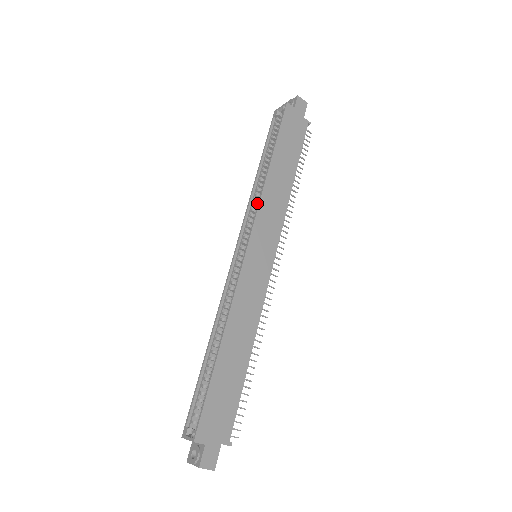
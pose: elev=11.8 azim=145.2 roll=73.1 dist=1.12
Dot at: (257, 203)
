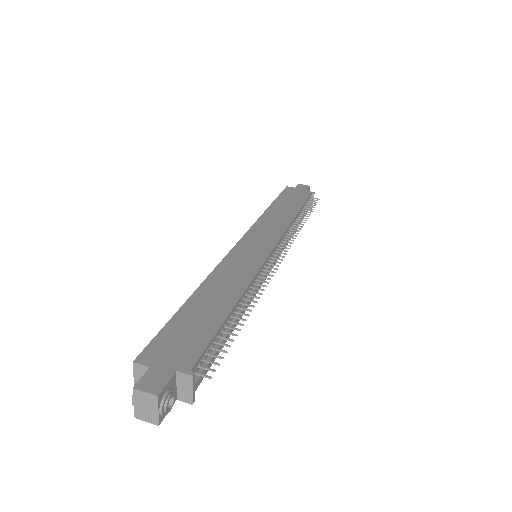
Dot at: occluded
